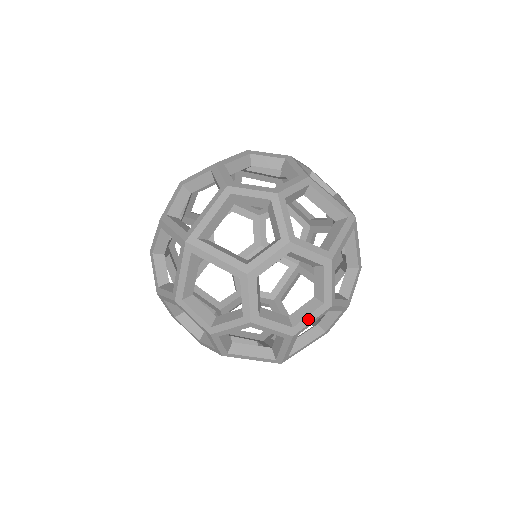
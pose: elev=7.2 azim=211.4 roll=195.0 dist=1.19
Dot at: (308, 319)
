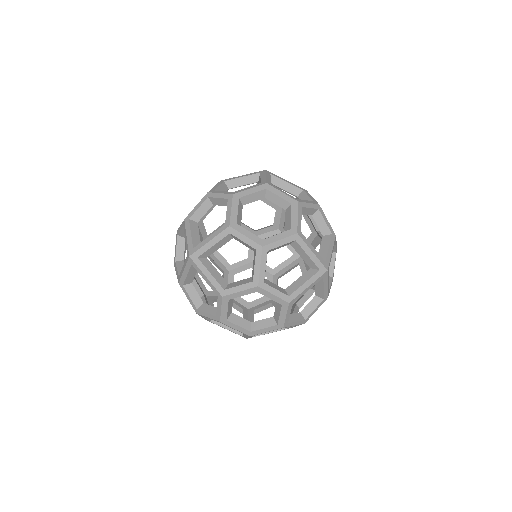
Dot at: (263, 330)
